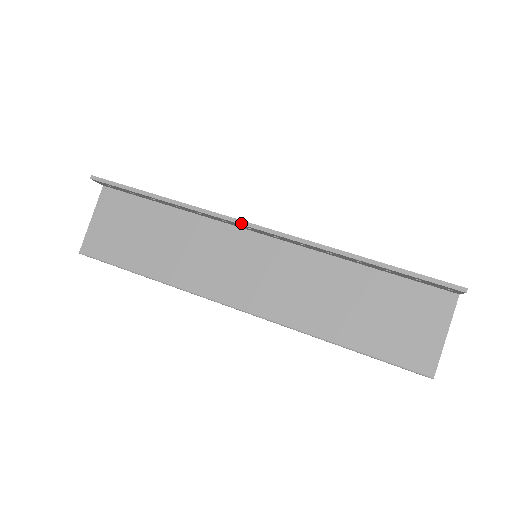
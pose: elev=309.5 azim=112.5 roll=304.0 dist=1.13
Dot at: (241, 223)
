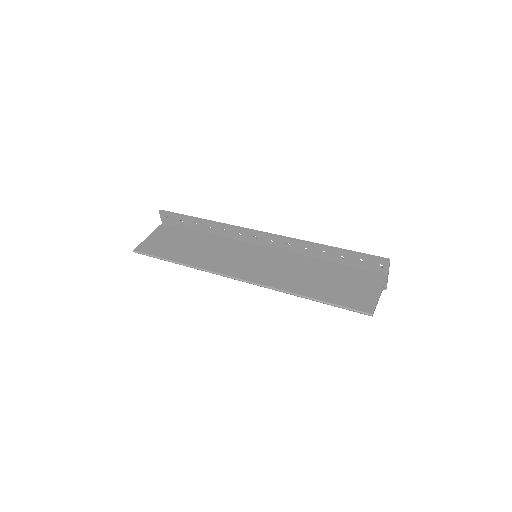
Dot at: (251, 230)
